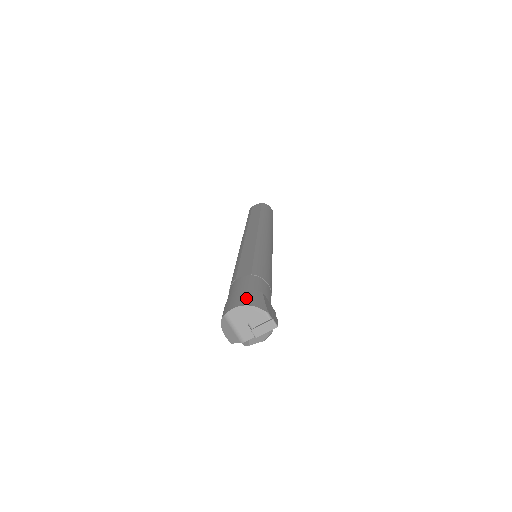
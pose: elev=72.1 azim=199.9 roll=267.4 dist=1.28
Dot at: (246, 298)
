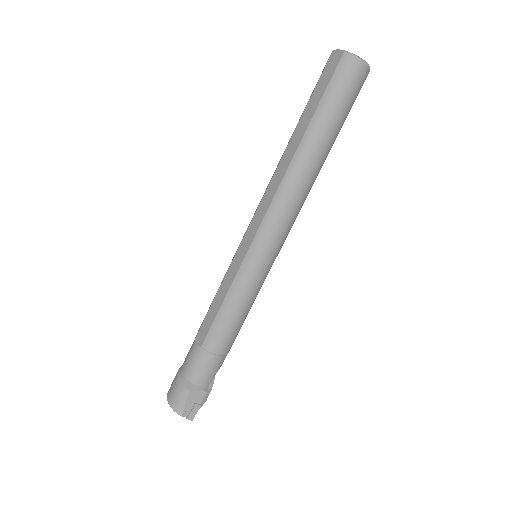
Dot at: (174, 396)
